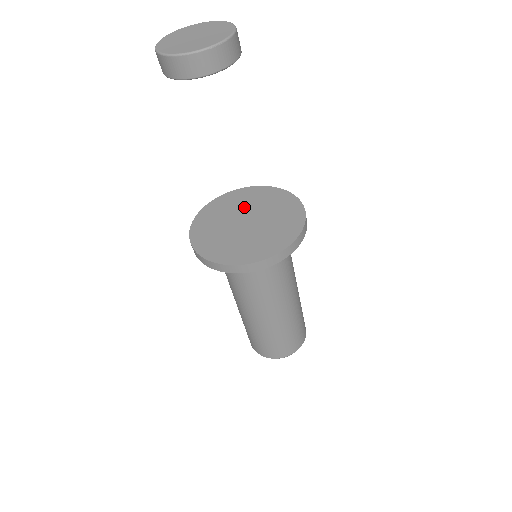
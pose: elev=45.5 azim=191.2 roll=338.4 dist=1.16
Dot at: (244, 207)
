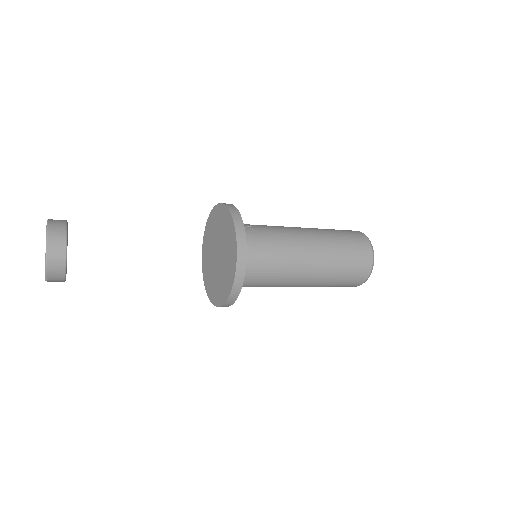
Dot at: (218, 234)
